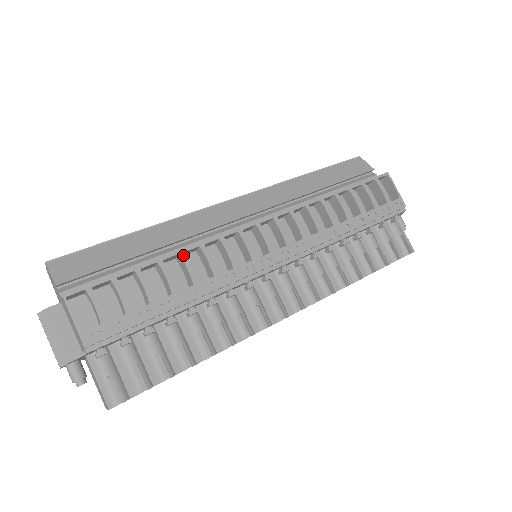
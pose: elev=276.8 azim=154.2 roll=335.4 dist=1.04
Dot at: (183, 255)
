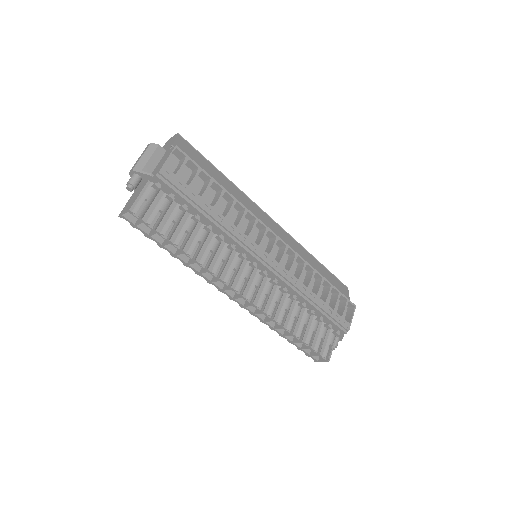
Dot at: (235, 202)
